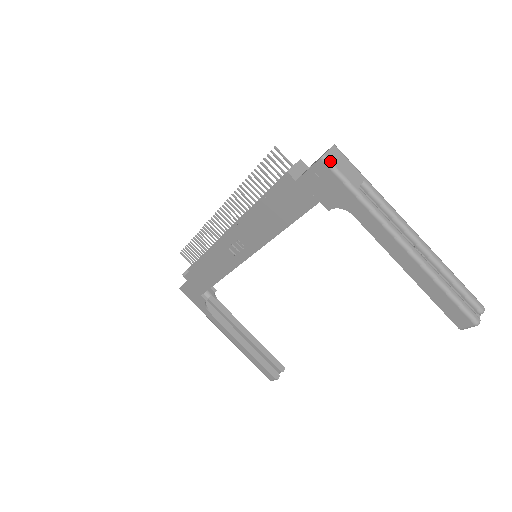
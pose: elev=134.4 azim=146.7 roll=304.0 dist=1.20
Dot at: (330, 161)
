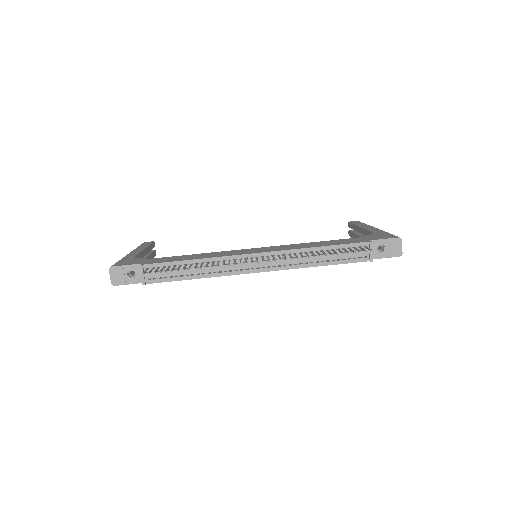
Dot at: (400, 253)
